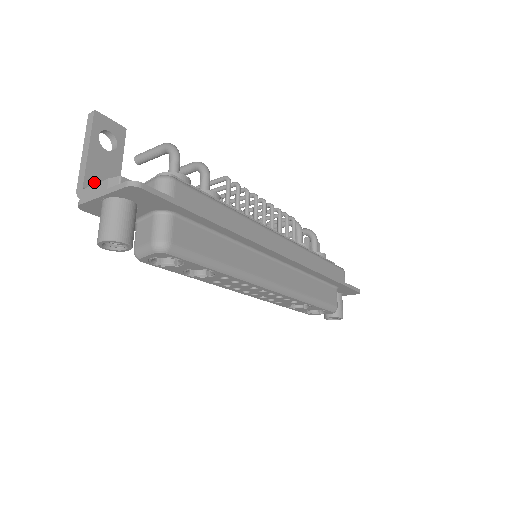
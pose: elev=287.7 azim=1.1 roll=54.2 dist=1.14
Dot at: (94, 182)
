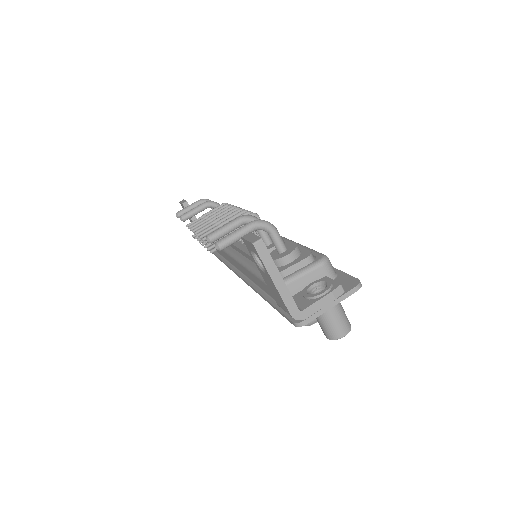
Dot at: occluded
